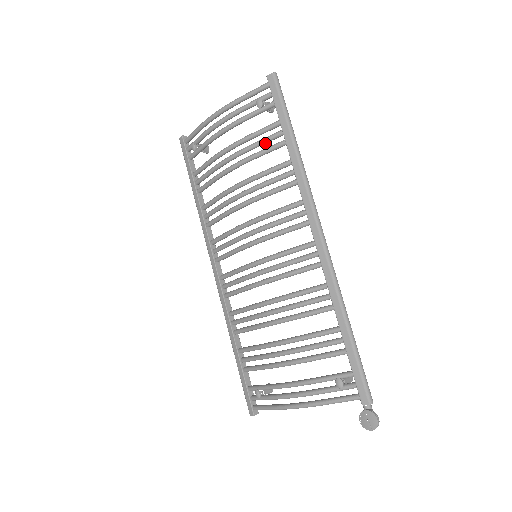
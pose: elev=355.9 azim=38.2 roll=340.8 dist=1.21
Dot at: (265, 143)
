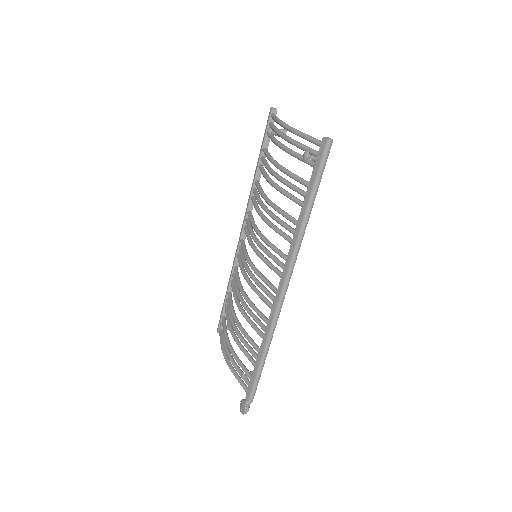
Dot at: (294, 190)
